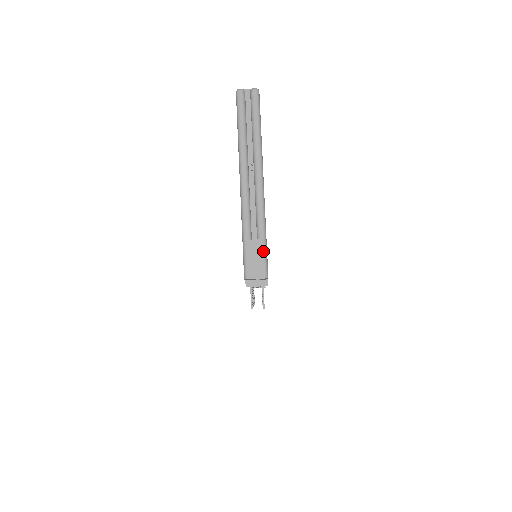
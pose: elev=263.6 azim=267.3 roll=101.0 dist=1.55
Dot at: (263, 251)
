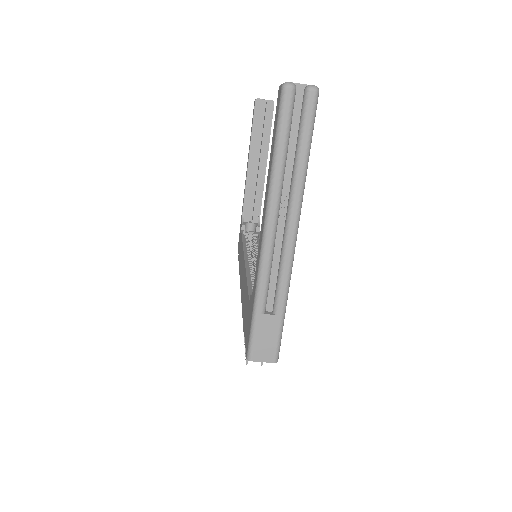
Dot at: (278, 330)
